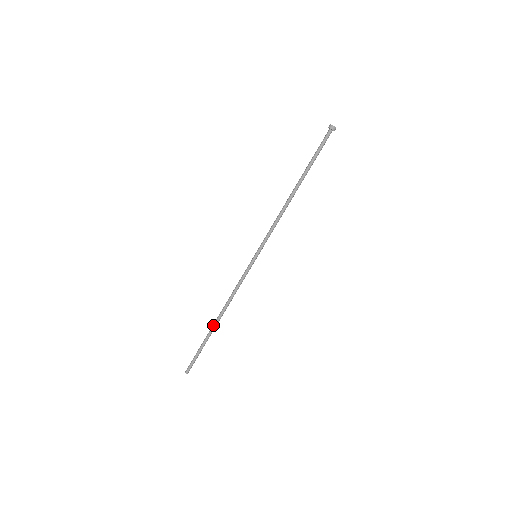
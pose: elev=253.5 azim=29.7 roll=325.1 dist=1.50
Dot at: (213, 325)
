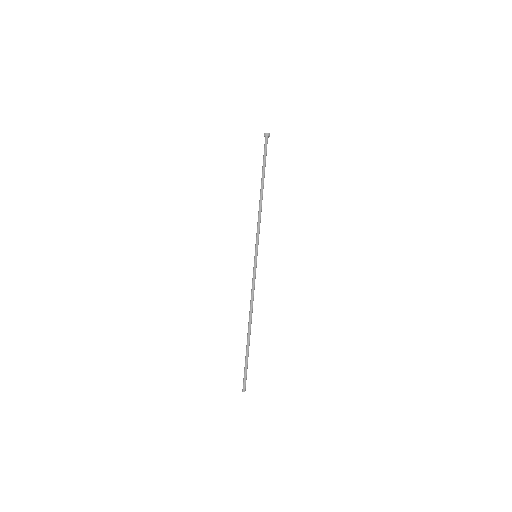
Dot at: (248, 333)
